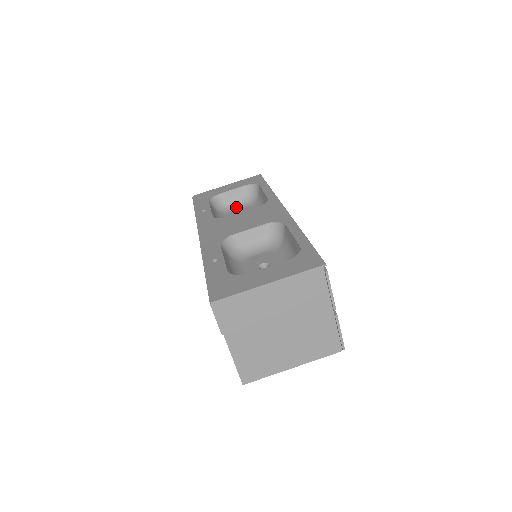
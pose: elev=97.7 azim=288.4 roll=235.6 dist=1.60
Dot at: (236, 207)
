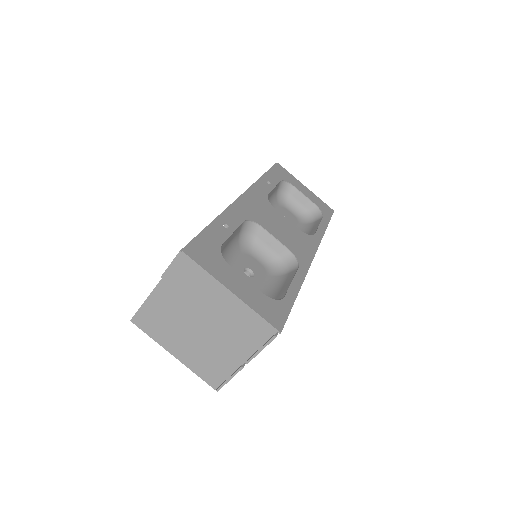
Dot at: (291, 208)
